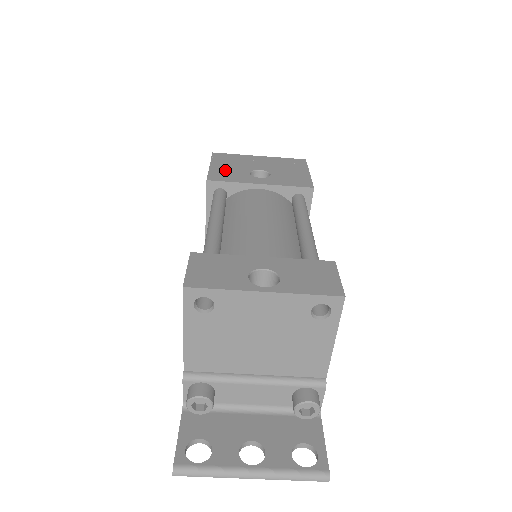
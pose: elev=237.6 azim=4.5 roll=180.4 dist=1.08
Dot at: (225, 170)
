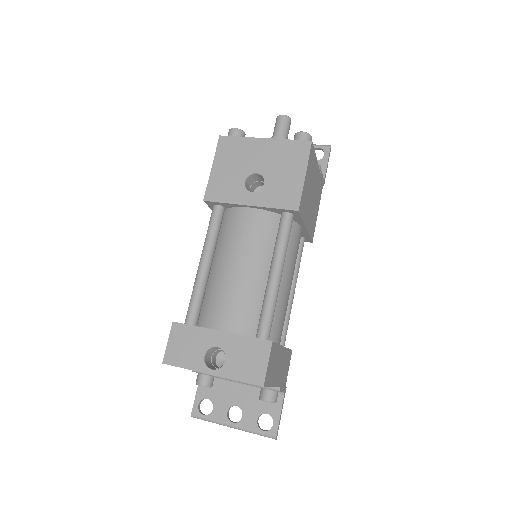
Dot at: (223, 178)
